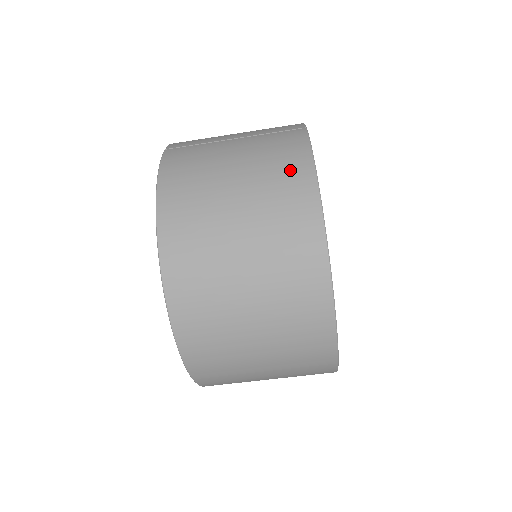
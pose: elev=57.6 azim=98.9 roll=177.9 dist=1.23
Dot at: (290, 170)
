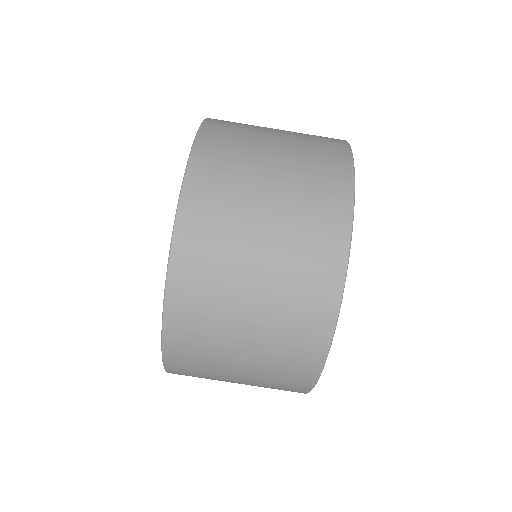
Dot at: occluded
